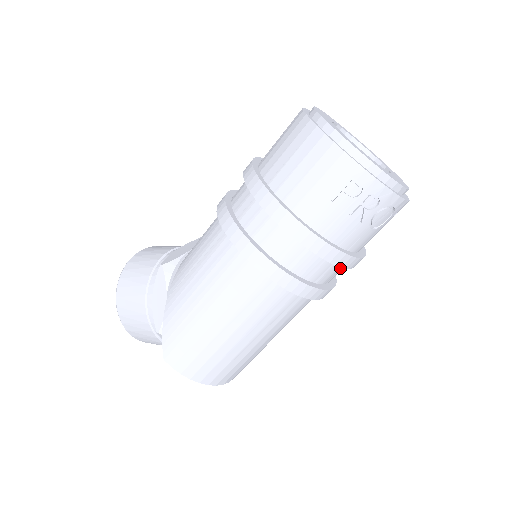
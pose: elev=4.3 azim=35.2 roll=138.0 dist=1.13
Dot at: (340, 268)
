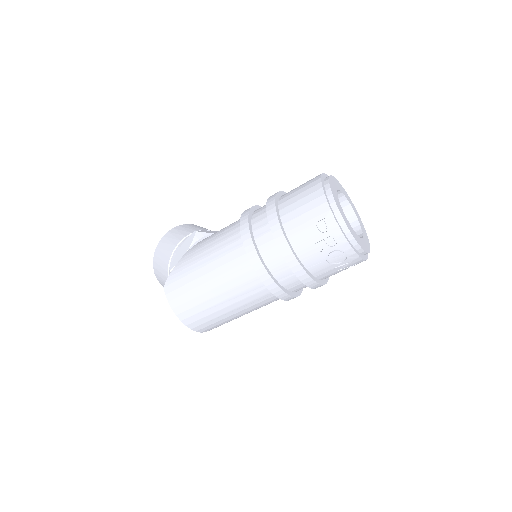
Dot at: (300, 282)
